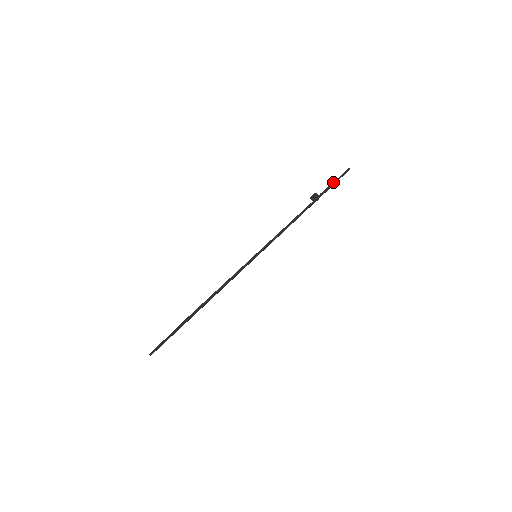
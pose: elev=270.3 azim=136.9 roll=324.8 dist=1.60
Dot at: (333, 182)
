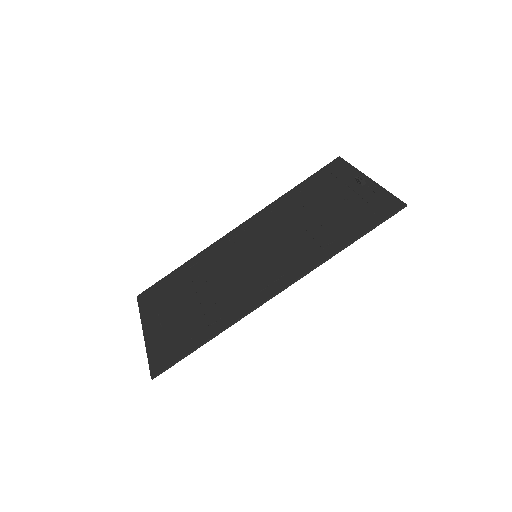
Dot at: (372, 228)
